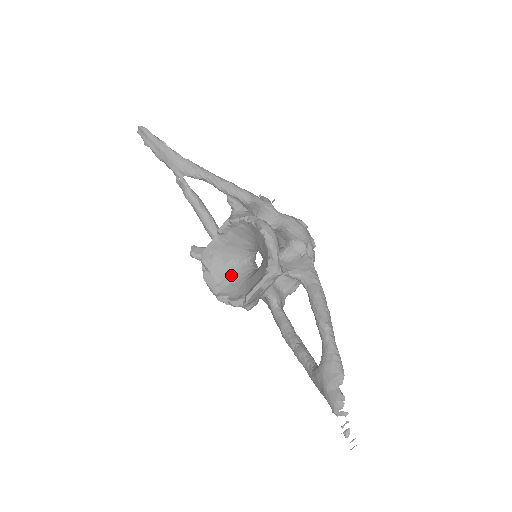
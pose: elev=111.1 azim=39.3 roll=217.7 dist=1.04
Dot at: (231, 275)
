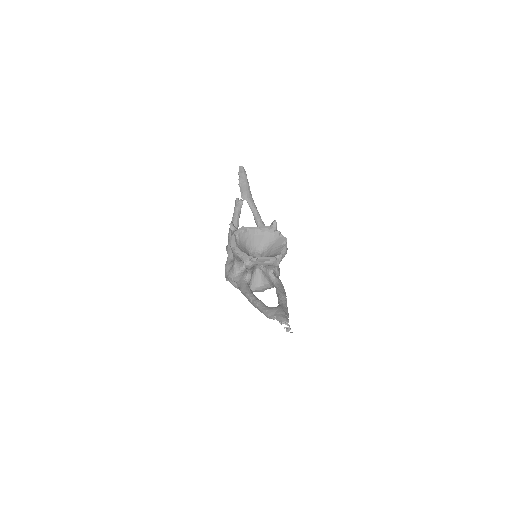
Dot at: (244, 248)
